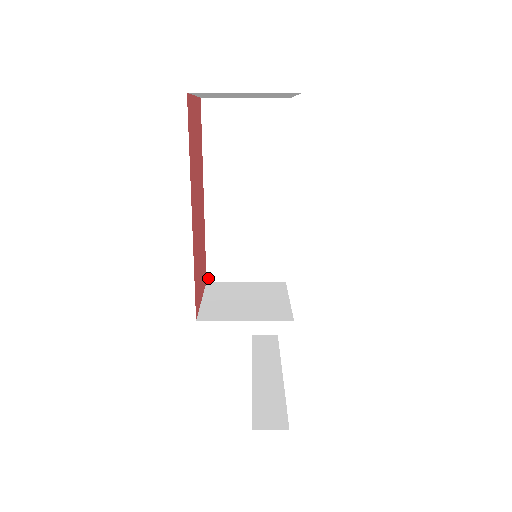
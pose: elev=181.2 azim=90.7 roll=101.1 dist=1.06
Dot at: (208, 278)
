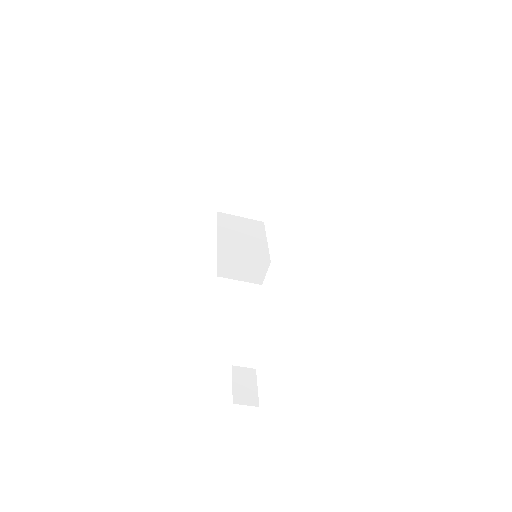
Dot at: (218, 275)
